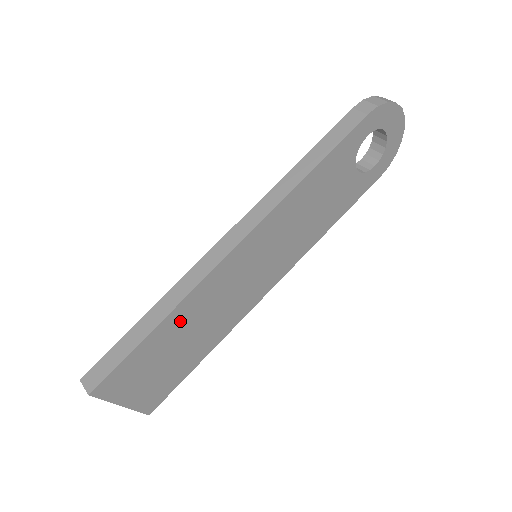
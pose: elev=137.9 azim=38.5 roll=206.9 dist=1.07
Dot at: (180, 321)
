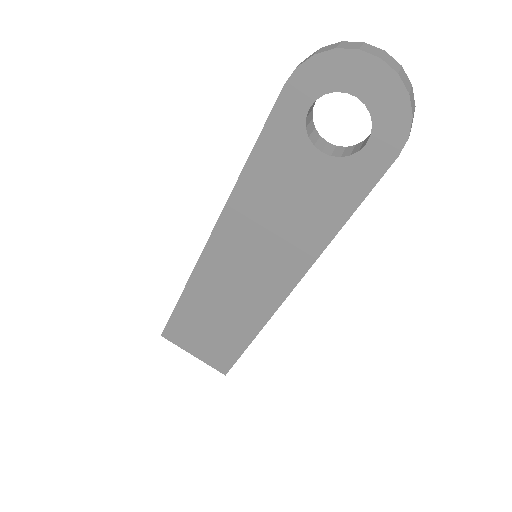
Dot at: (197, 301)
